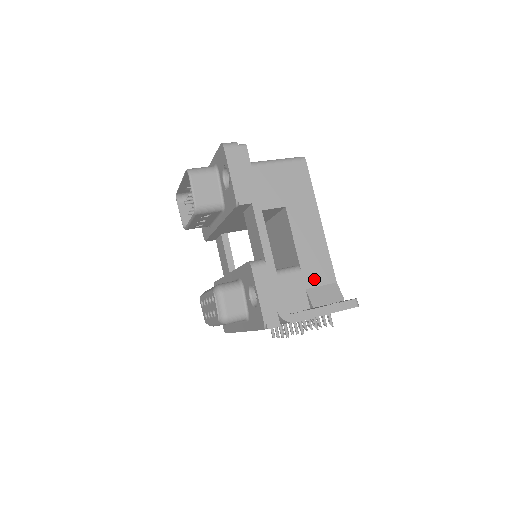
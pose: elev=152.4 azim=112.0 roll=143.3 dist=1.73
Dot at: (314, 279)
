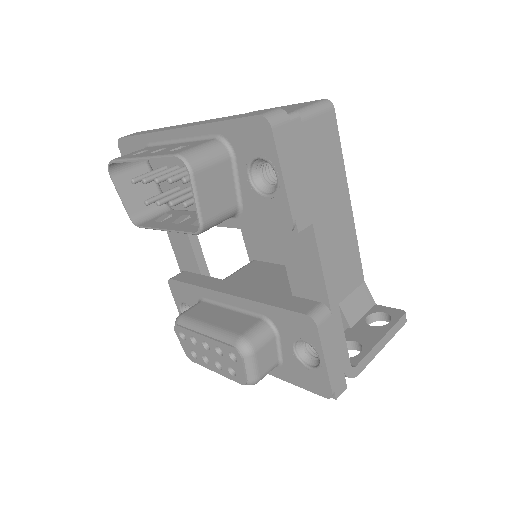
Dot at: (346, 287)
